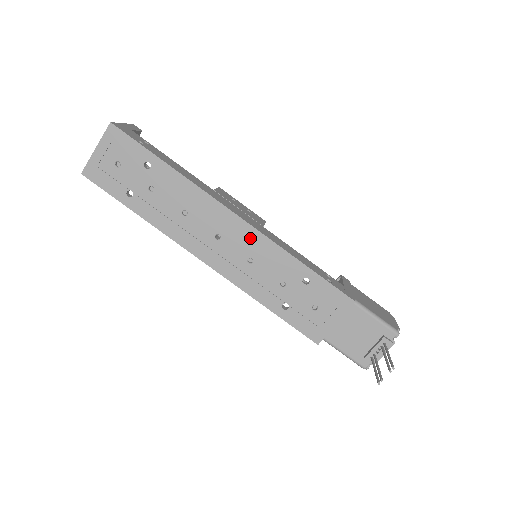
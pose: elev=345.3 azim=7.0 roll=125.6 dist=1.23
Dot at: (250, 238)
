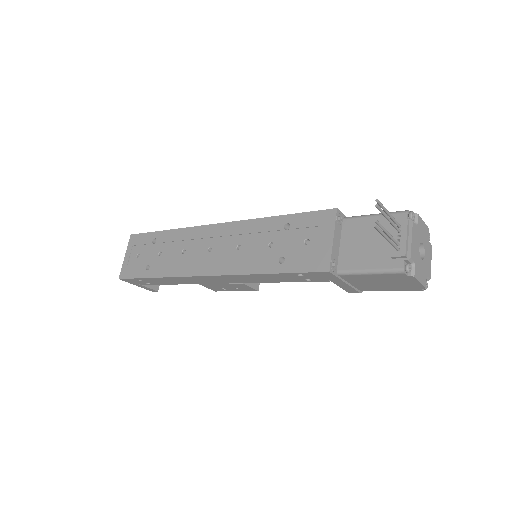
Dot at: (231, 231)
